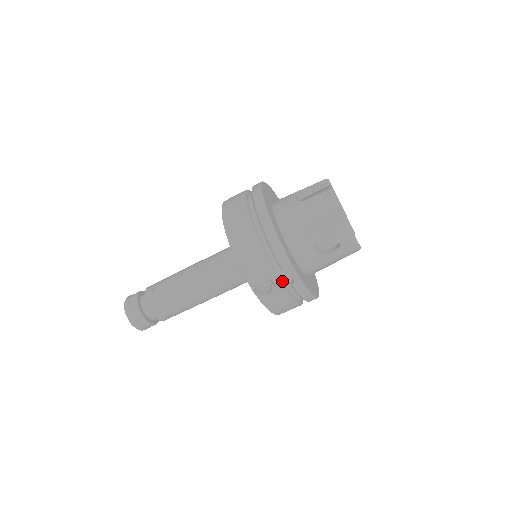
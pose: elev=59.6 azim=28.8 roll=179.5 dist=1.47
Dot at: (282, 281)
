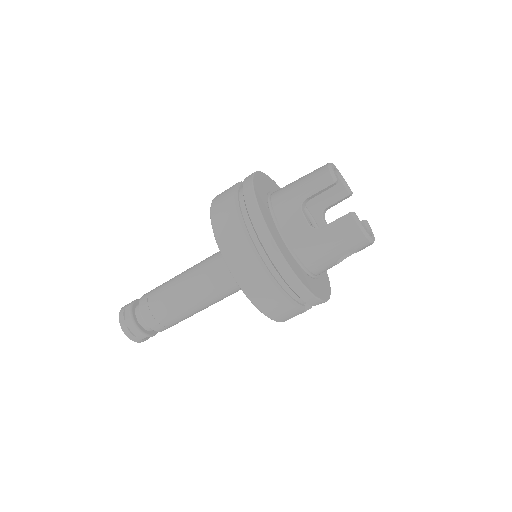
Dot at: occluded
